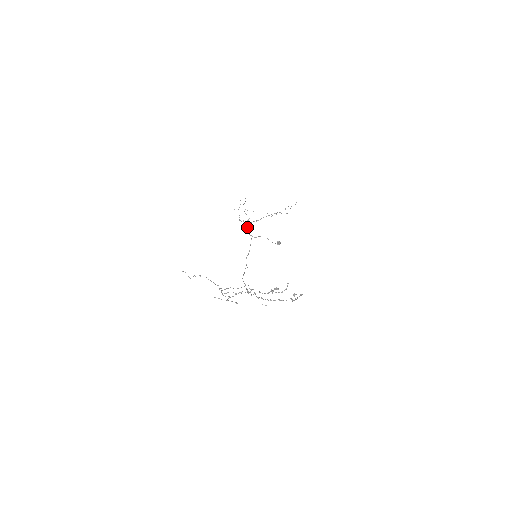
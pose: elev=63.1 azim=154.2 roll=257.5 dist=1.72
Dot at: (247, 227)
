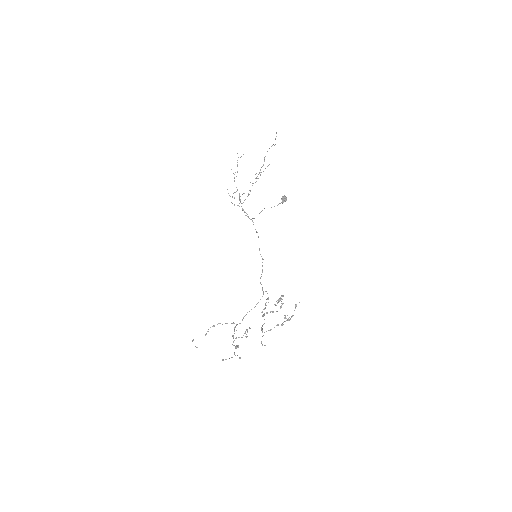
Dot at: (243, 210)
